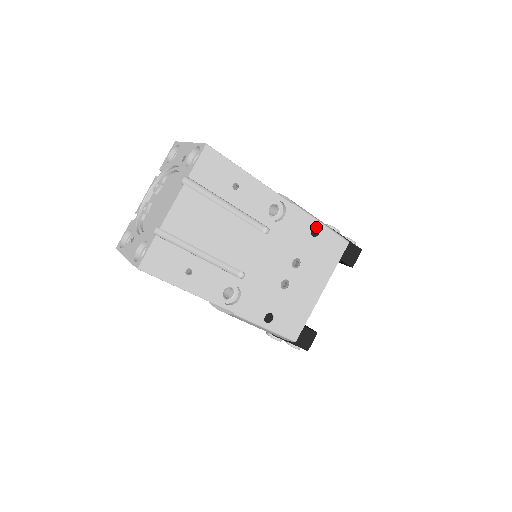
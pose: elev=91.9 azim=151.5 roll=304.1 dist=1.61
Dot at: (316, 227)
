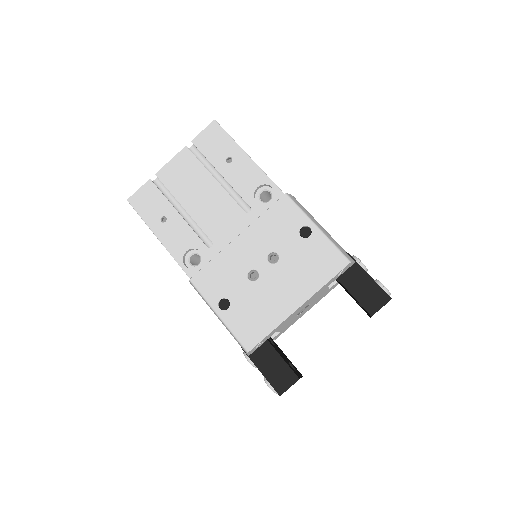
Dot at: (308, 227)
